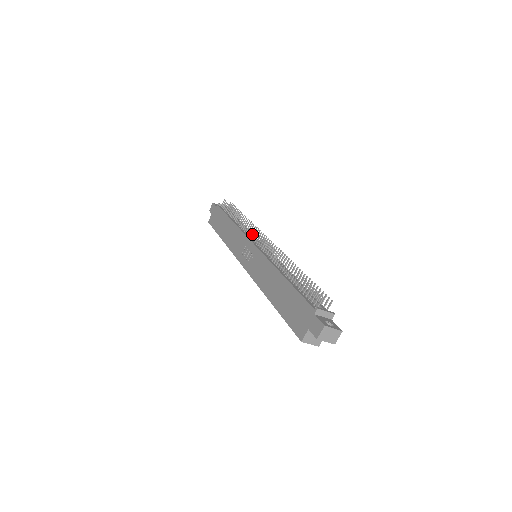
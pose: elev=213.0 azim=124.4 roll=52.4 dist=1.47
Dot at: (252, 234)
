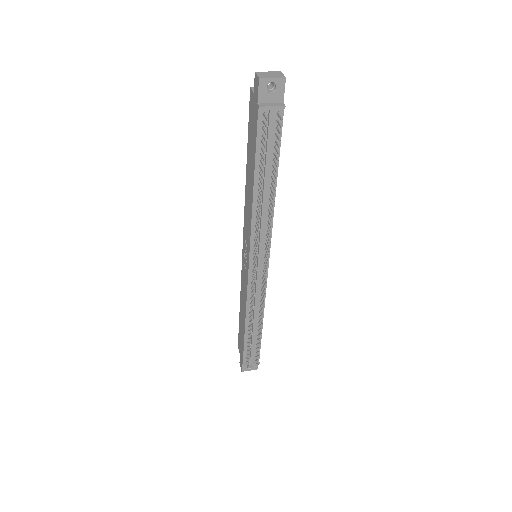
Dot at: (262, 238)
